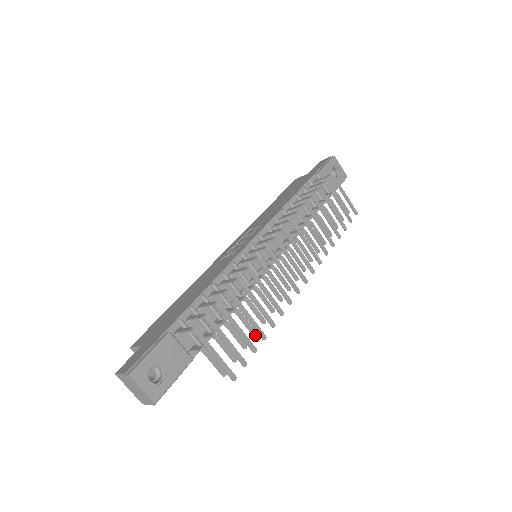
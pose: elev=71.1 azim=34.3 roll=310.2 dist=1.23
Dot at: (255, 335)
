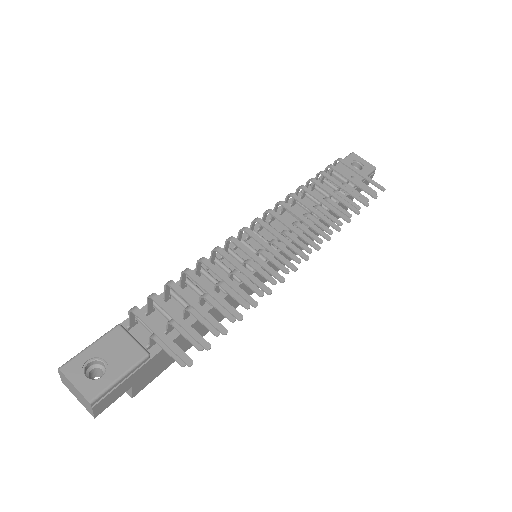
Dot at: (233, 320)
